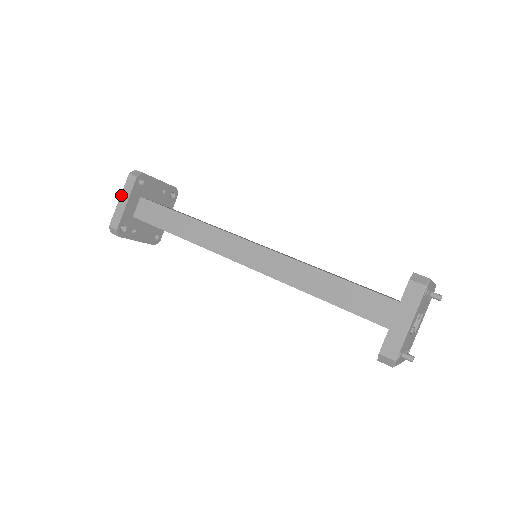
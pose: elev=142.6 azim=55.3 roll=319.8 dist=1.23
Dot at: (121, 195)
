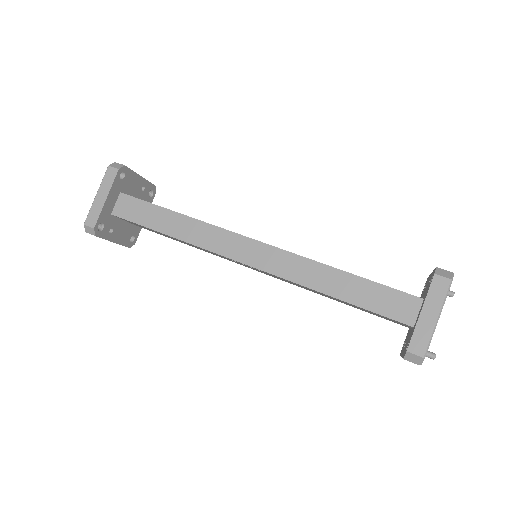
Dot at: (99, 189)
